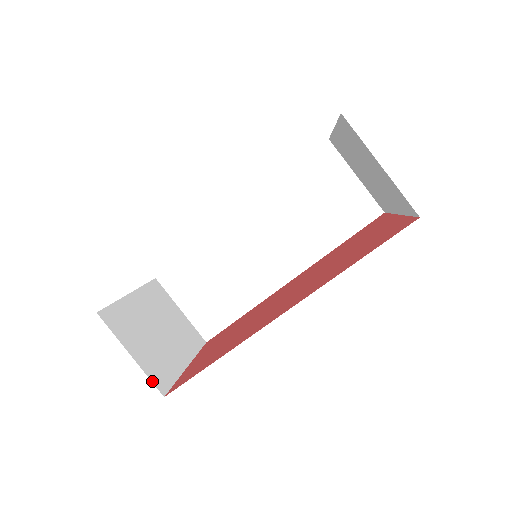
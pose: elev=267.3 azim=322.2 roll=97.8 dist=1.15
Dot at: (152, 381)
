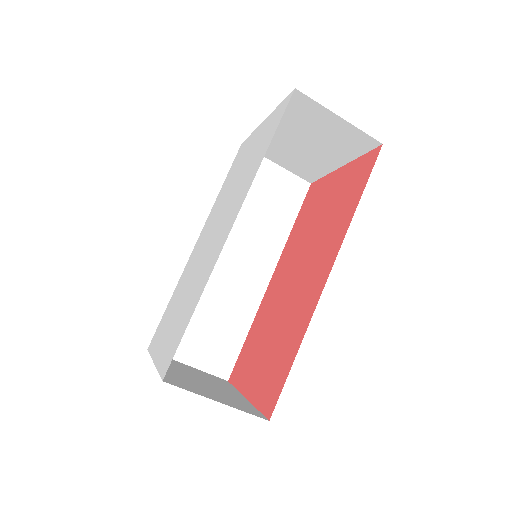
Dot at: occluded
